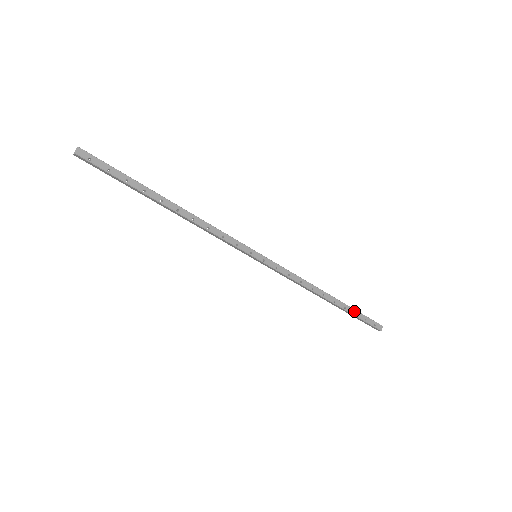
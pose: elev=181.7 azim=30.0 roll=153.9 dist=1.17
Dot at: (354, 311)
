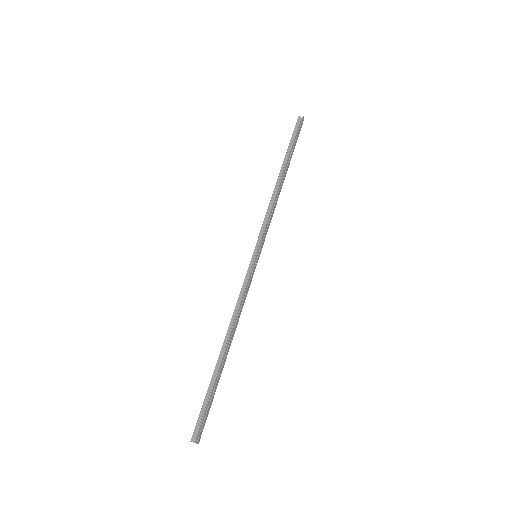
Dot at: (293, 150)
